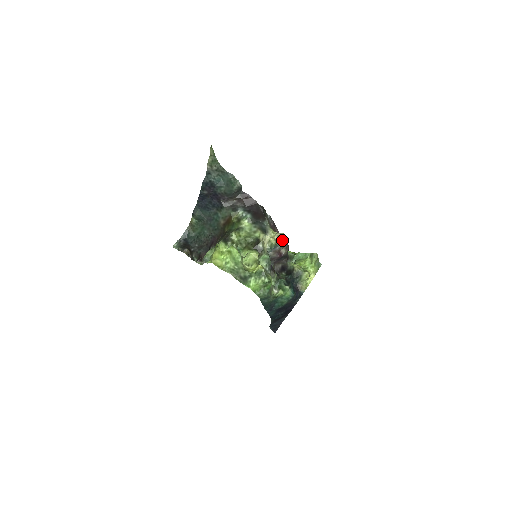
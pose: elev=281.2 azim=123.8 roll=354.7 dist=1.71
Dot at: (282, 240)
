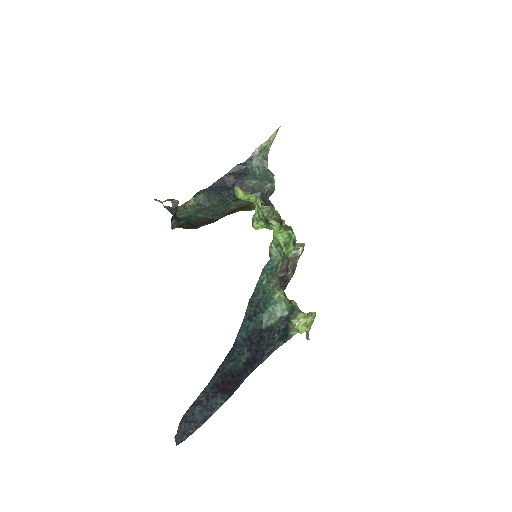
Dot at: (301, 247)
